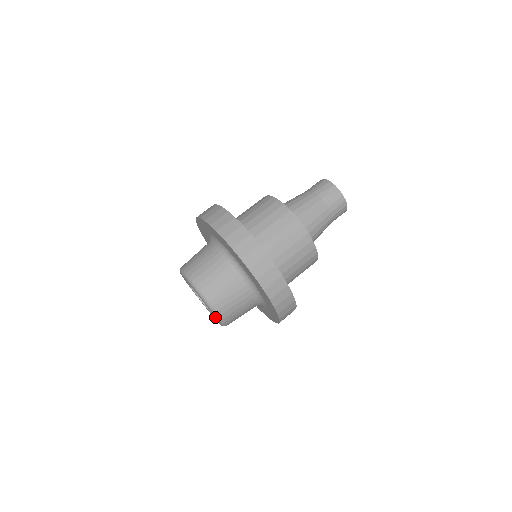
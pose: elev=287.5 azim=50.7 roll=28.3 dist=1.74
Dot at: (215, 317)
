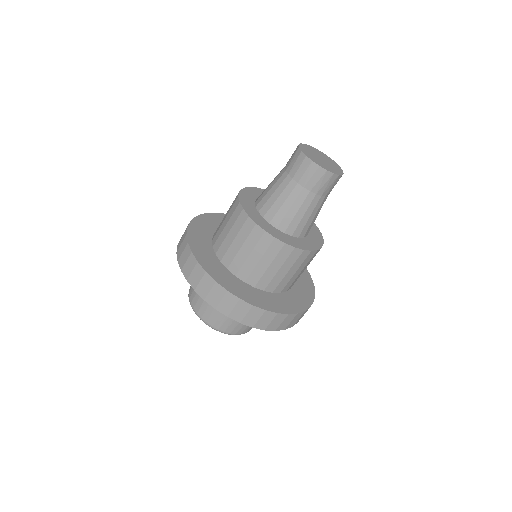
Dot at: occluded
